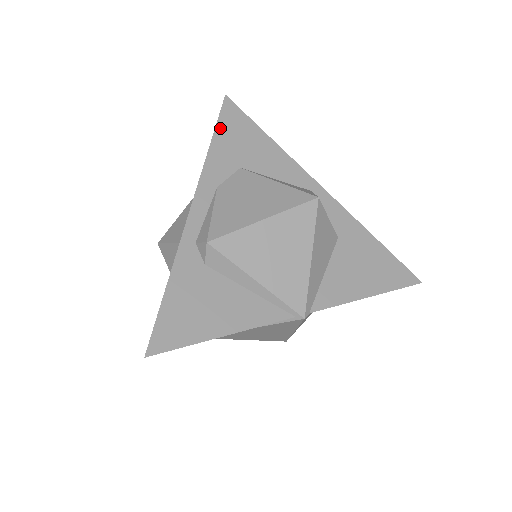
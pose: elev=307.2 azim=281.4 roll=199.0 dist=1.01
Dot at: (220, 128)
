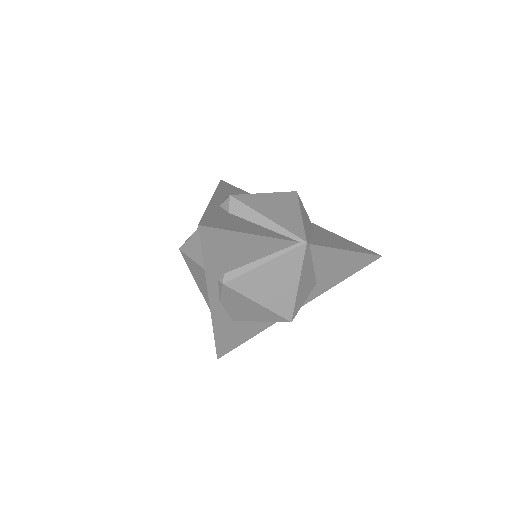
Dot at: (221, 185)
